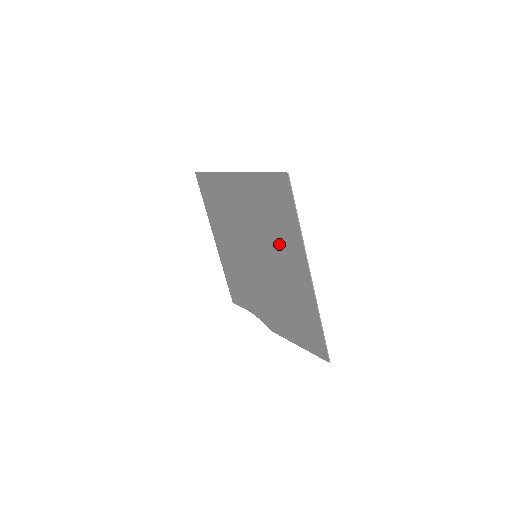
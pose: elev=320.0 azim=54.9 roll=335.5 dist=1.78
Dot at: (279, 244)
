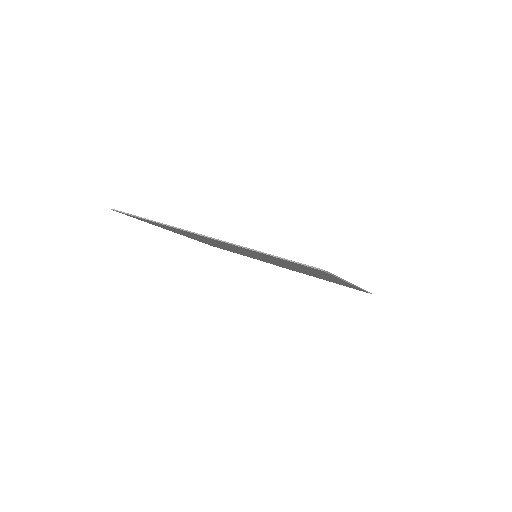
Dot at: occluded
